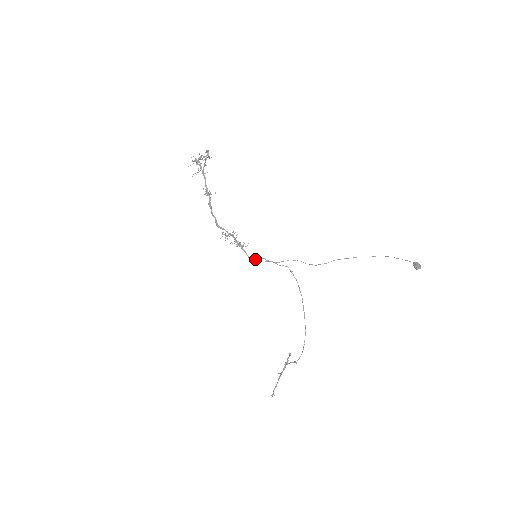
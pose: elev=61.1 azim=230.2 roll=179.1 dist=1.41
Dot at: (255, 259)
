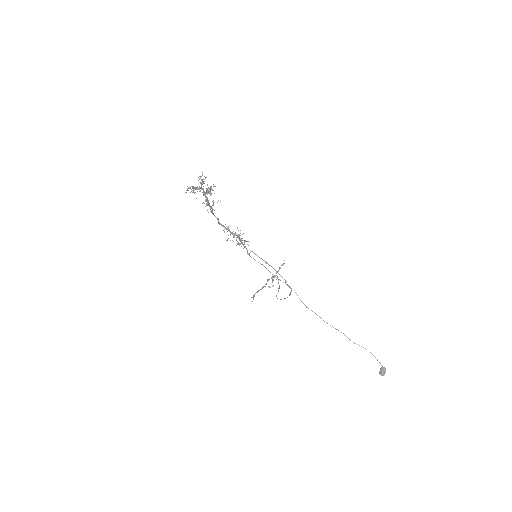
Dot at: (254, 259)
